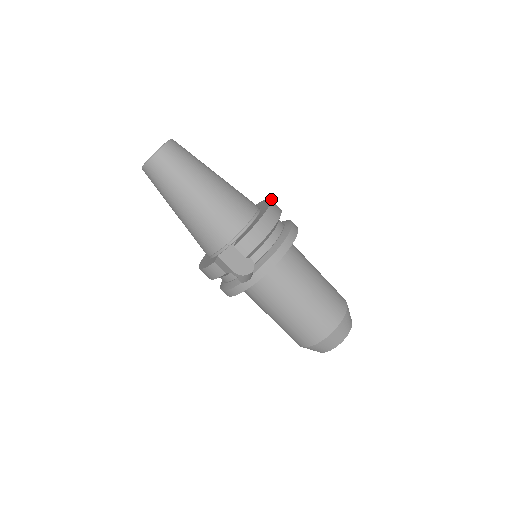
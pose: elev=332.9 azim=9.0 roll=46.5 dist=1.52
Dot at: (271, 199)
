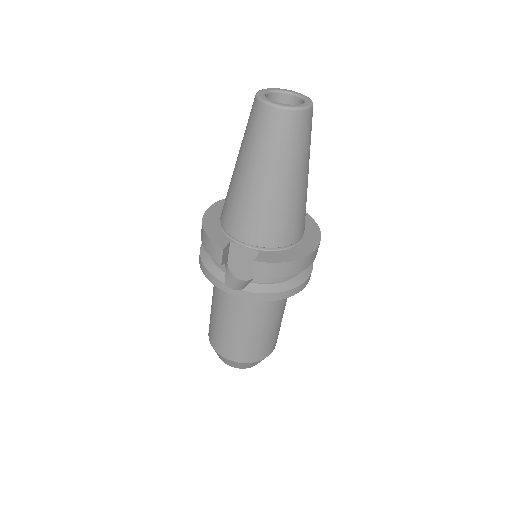
Dot at: occluded
